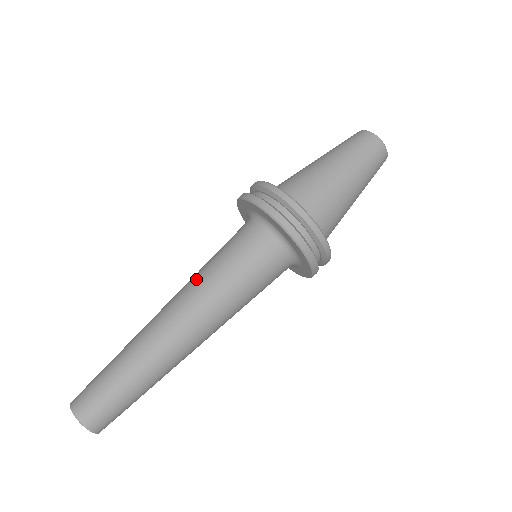
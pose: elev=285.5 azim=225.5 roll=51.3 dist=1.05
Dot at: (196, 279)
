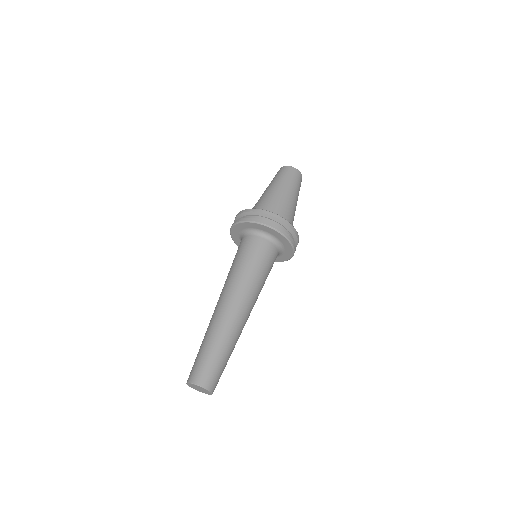
Dot at: (237, 279)
